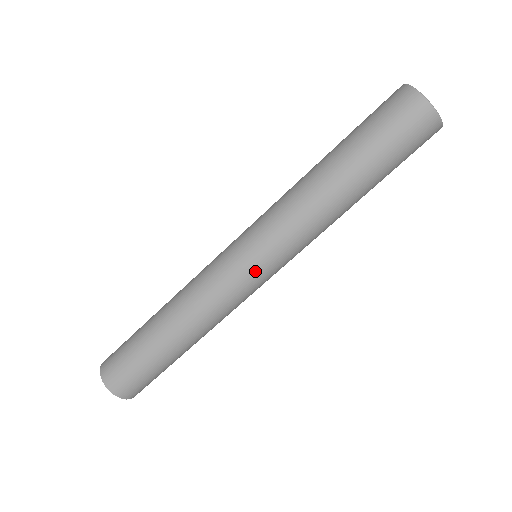
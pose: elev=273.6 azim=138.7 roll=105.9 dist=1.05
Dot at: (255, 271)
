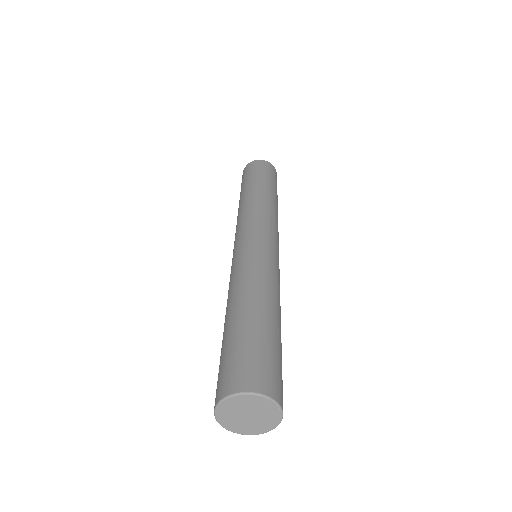
Dot at: occluded
